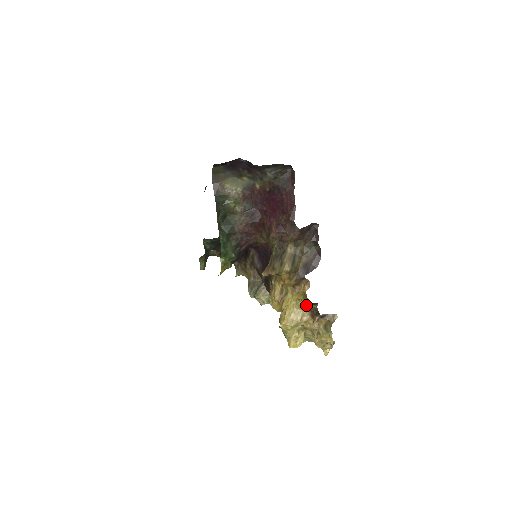
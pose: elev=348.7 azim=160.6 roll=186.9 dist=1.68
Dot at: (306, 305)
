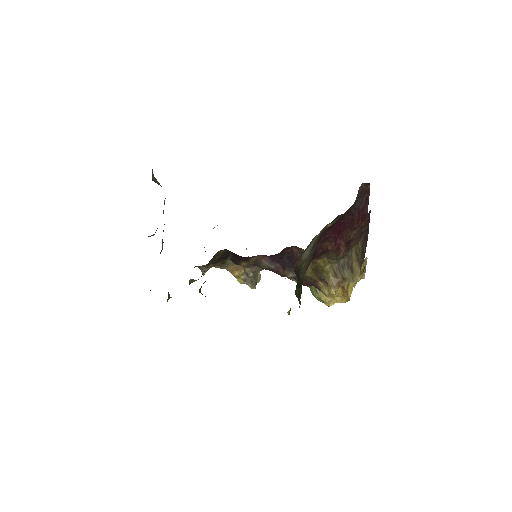
Dot at: occluded
